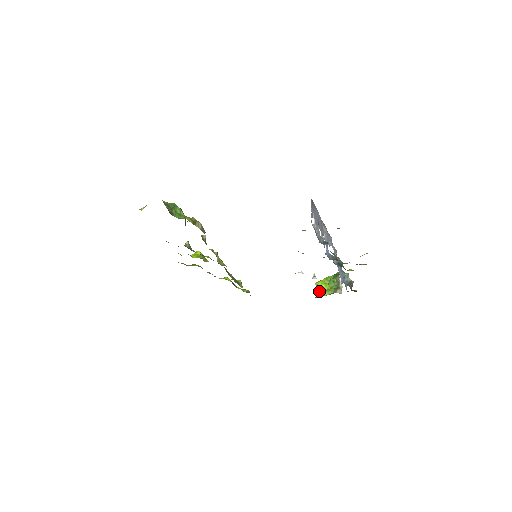
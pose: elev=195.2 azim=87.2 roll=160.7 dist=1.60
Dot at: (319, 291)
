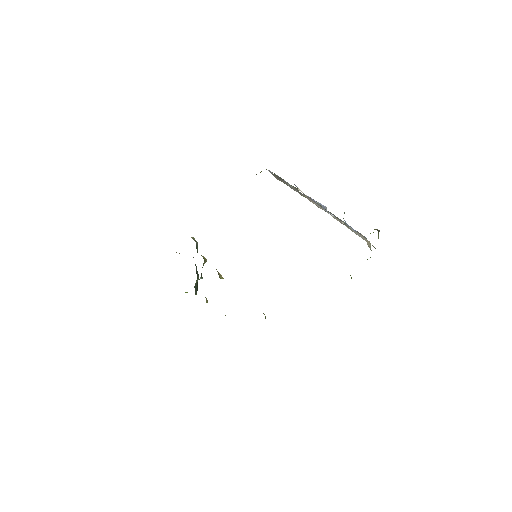
Dot at: occluded
